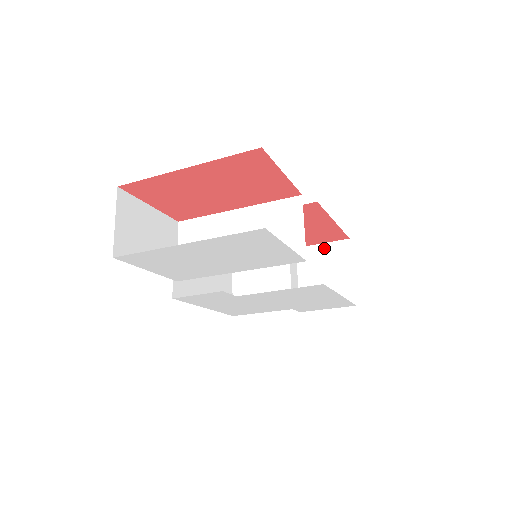
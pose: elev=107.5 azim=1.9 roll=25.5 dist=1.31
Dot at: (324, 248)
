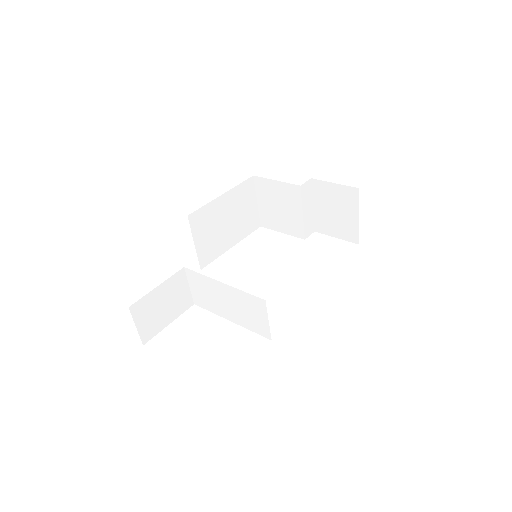
Dot at: (336, 188)
